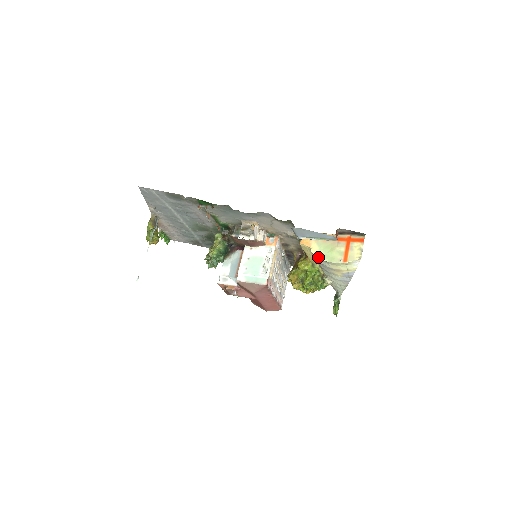
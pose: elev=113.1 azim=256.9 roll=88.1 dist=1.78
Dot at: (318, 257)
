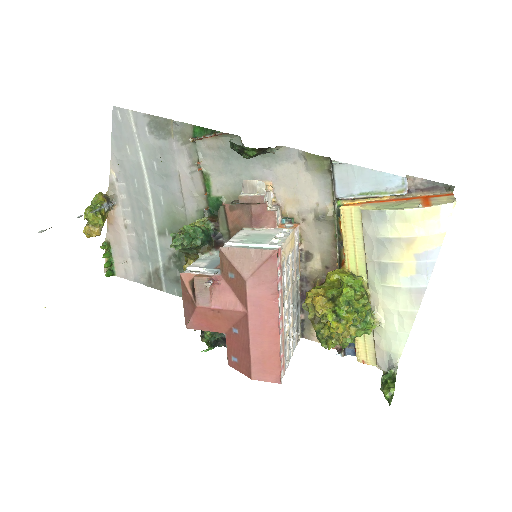
Dot at: (375, 212)
